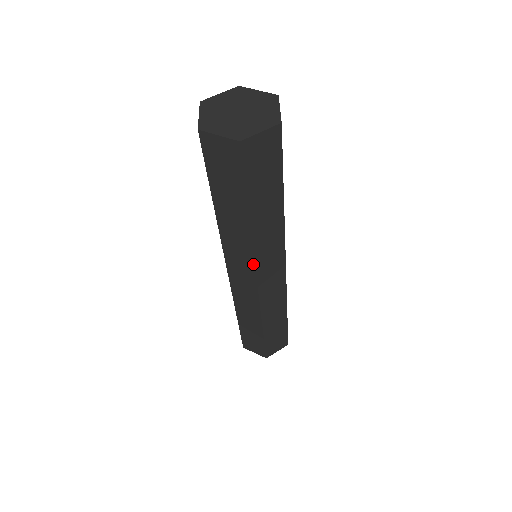
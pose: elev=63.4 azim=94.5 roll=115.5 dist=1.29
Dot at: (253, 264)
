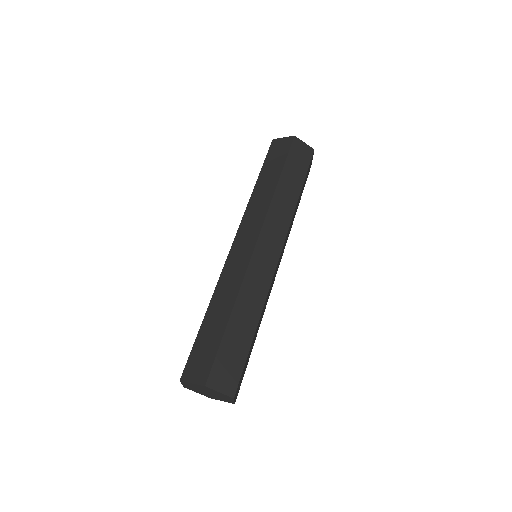
Dot at: occluded
